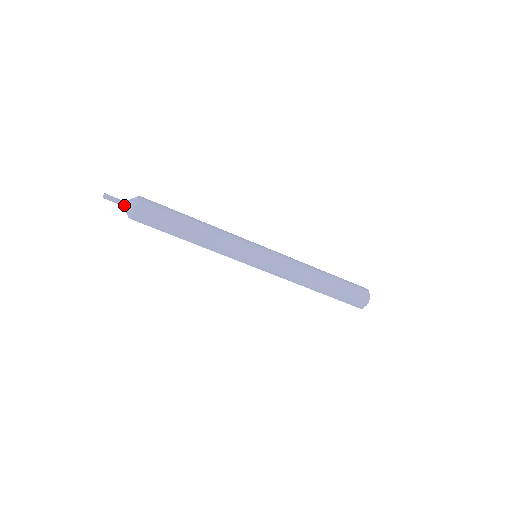
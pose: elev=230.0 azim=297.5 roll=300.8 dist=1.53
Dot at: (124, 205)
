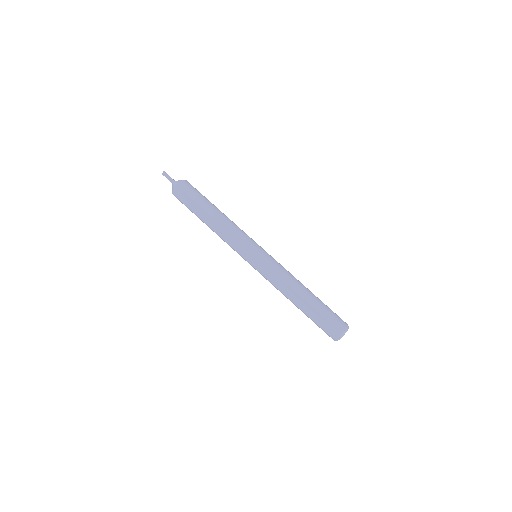
Dot at: (175, 181)
